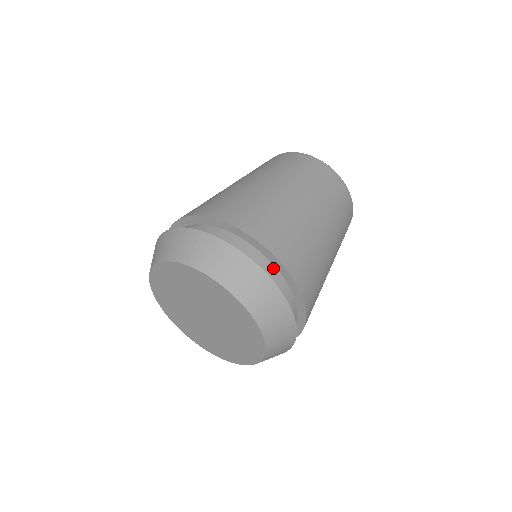
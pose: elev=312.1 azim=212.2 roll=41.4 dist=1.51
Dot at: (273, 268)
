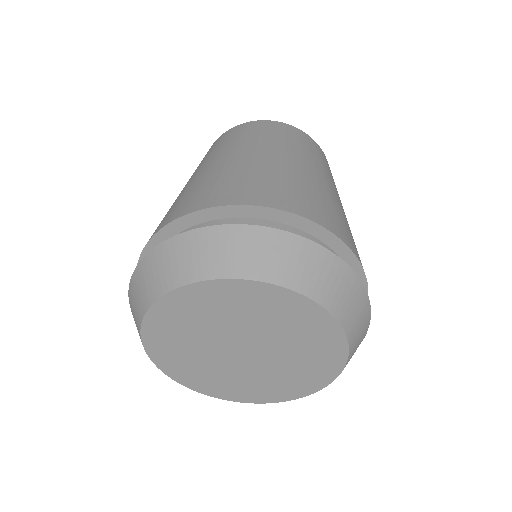
Dot at: occluded
